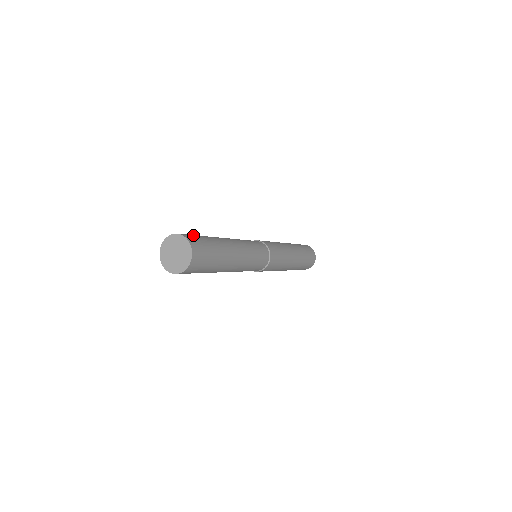
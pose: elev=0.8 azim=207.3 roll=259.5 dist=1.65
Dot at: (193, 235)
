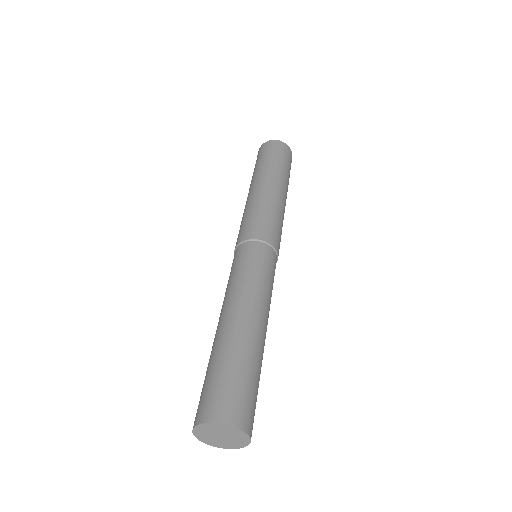
Dot at: (229, 392)
